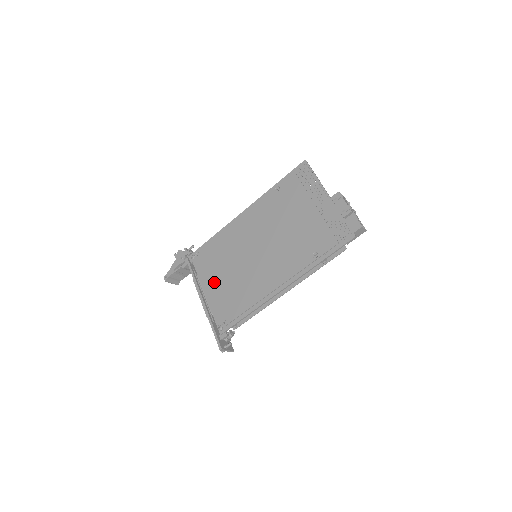
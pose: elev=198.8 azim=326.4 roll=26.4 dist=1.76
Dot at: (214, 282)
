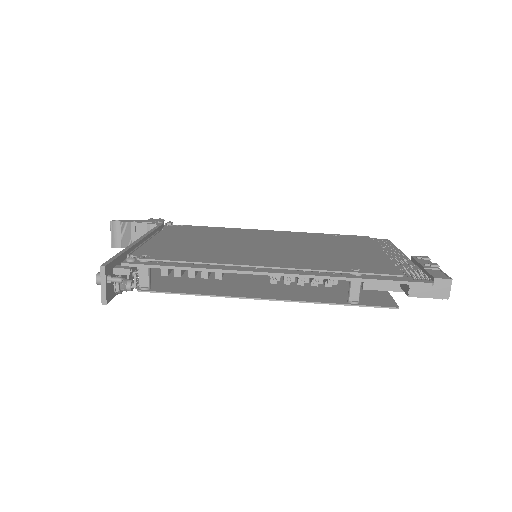
Dot at: (176, 238)
